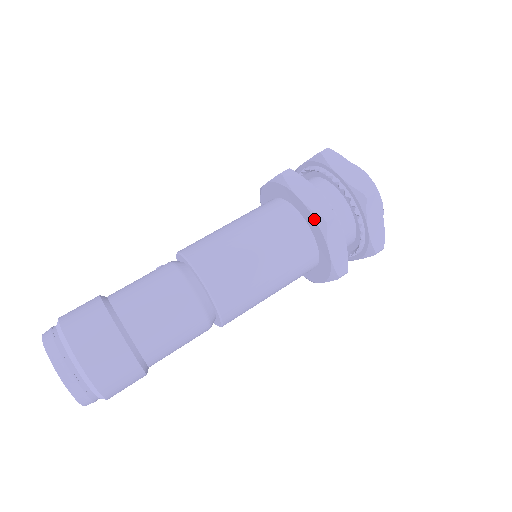
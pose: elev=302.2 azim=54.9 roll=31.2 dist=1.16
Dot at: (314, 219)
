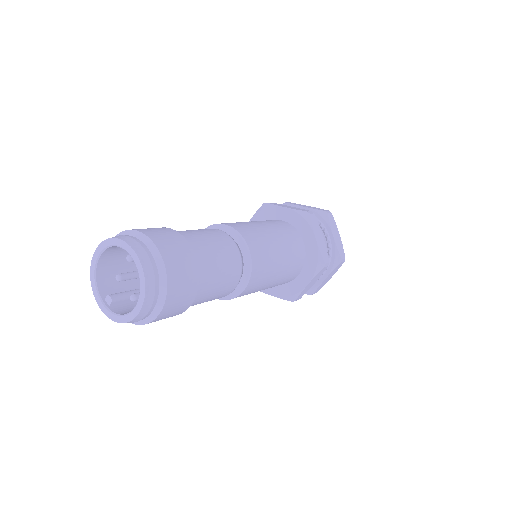
Dot at: (300, 215)
